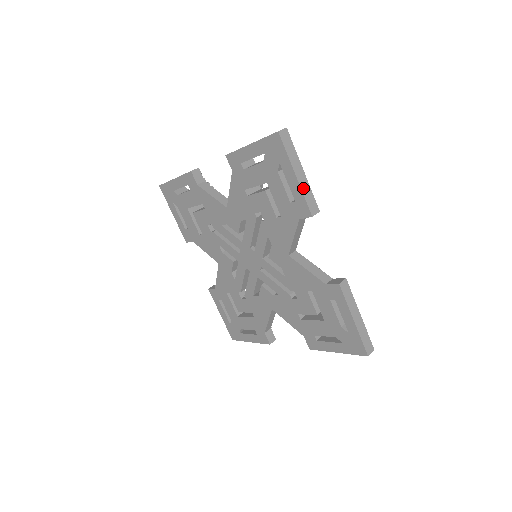
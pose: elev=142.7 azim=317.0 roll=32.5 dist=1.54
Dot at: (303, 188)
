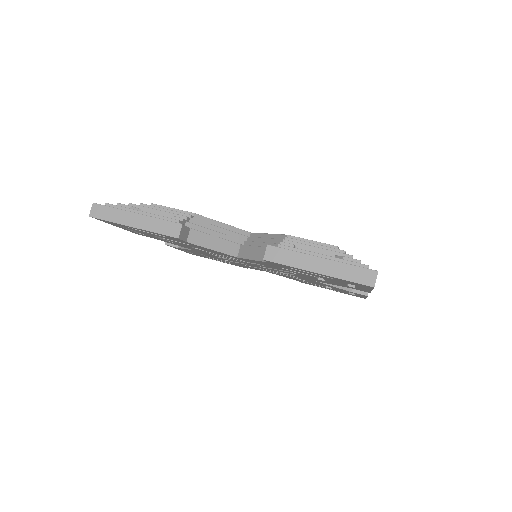
Dot at: occluded
